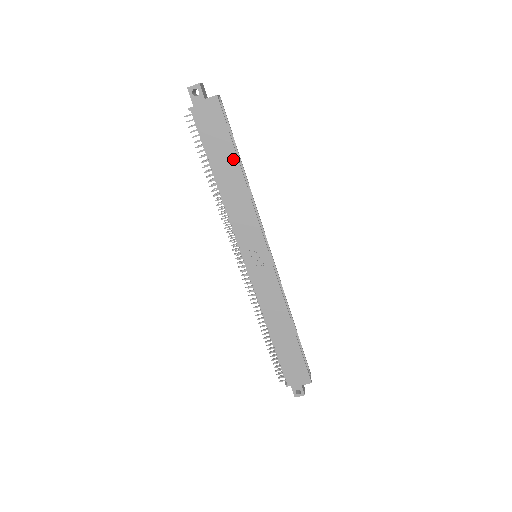
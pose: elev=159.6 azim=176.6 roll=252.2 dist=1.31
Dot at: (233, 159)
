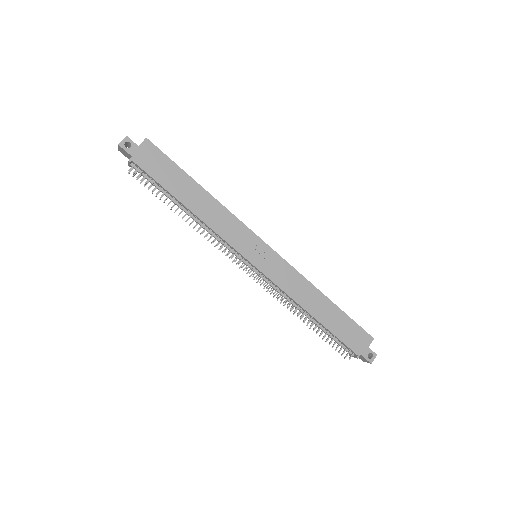
Dot at: (189, 181)
